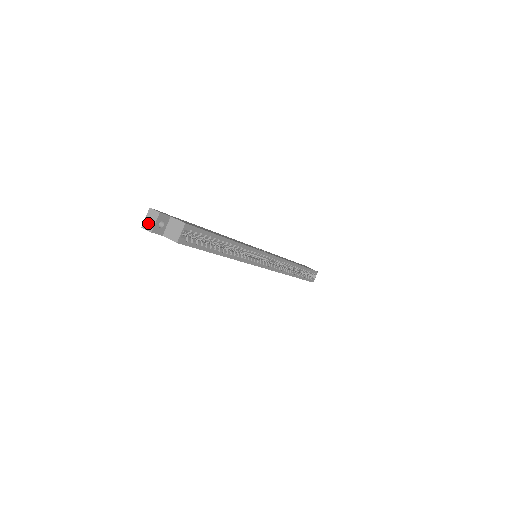
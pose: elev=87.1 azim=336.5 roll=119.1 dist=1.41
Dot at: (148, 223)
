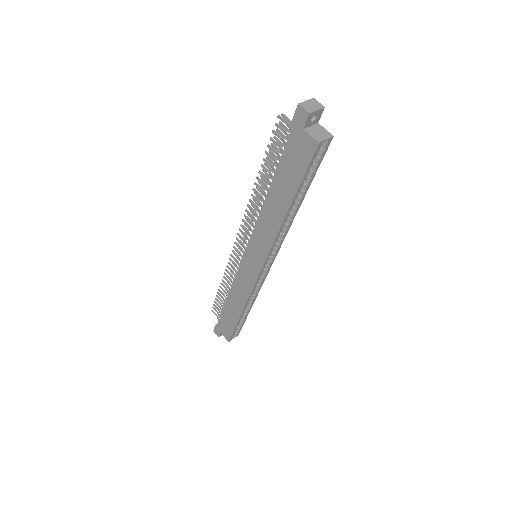
Dot at: (308, 105)
